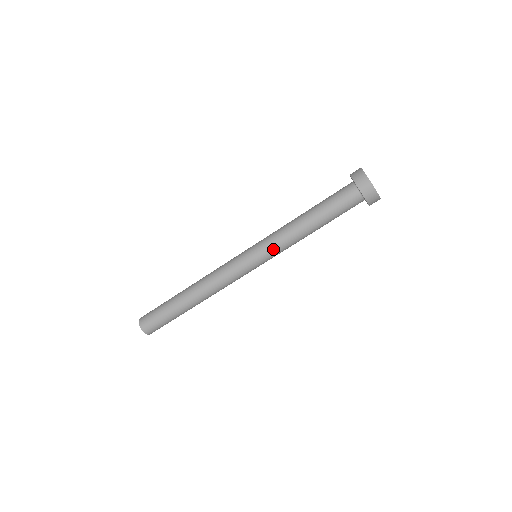
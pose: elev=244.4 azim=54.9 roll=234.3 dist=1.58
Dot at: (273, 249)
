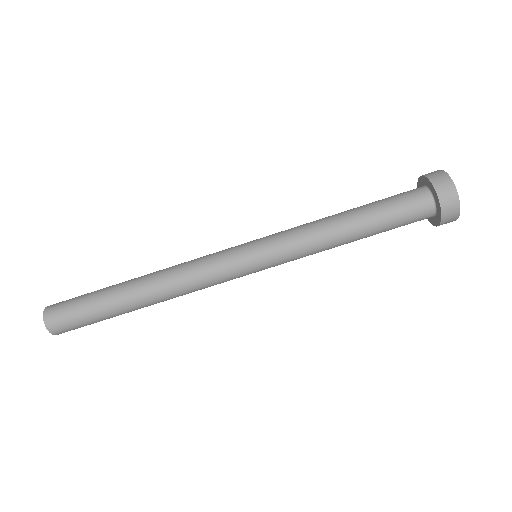
Dot at: (286, 246)
